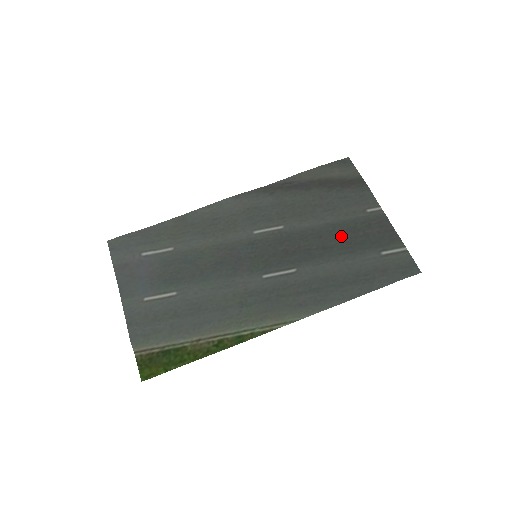
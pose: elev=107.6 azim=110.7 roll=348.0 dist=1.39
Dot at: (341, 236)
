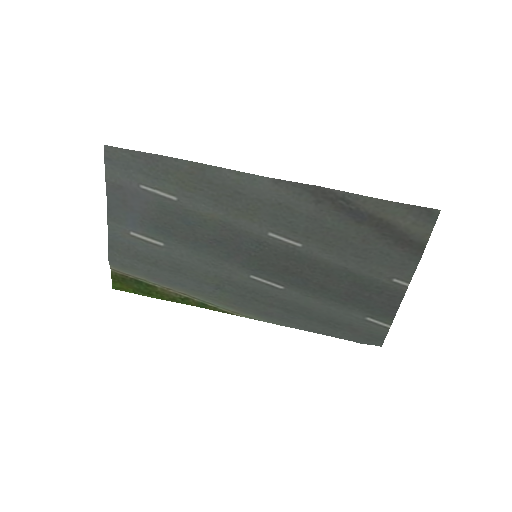
Dot at: (347, 286)
